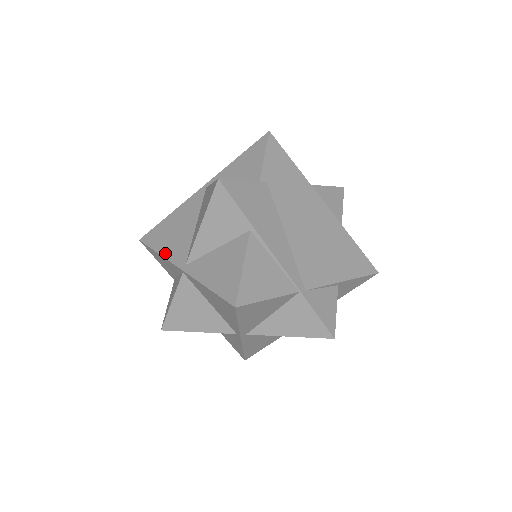
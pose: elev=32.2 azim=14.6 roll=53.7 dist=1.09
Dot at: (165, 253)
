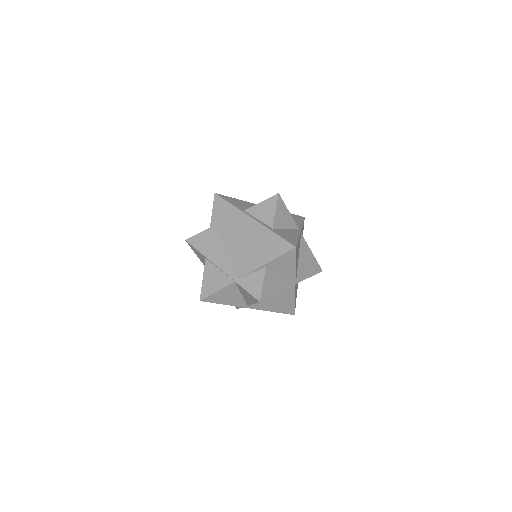
Dot at: occluded
